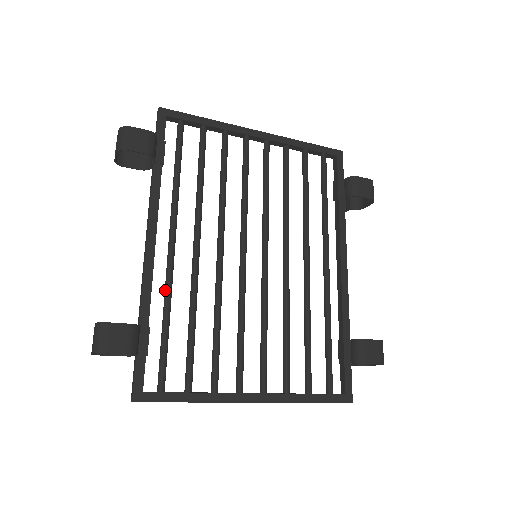
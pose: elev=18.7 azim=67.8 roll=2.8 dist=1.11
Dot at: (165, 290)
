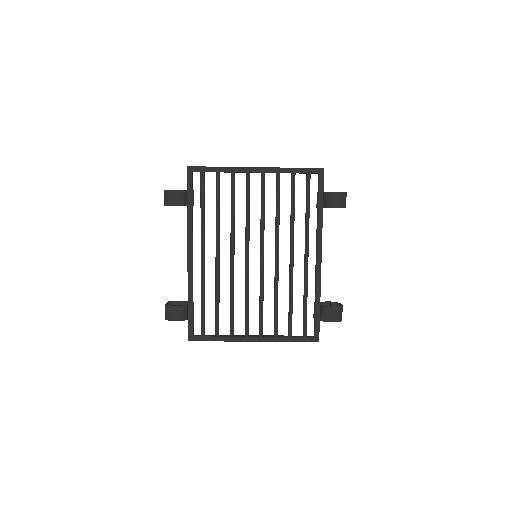
Dot at: (201, 283)
